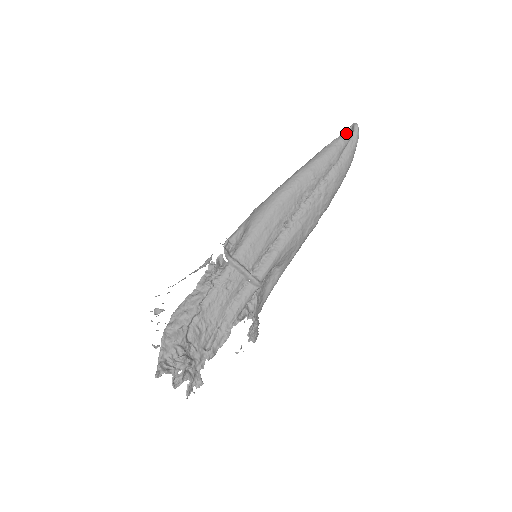
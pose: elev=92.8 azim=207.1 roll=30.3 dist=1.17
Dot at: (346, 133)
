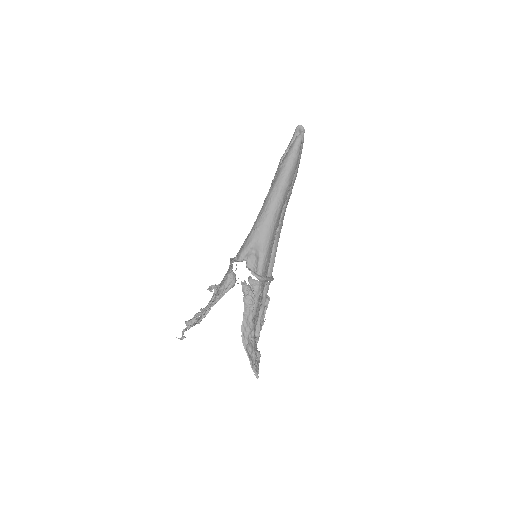
Dot at: (300, 140)
